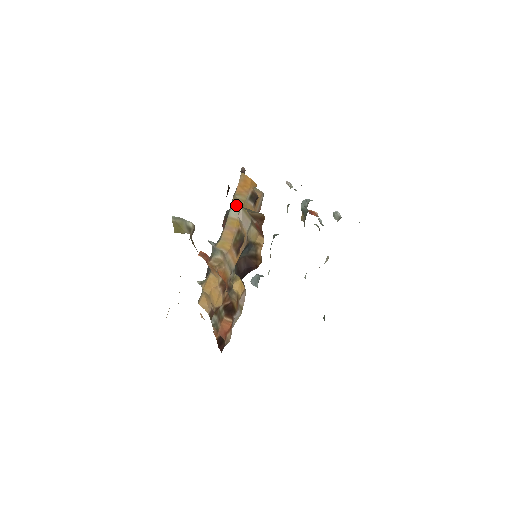
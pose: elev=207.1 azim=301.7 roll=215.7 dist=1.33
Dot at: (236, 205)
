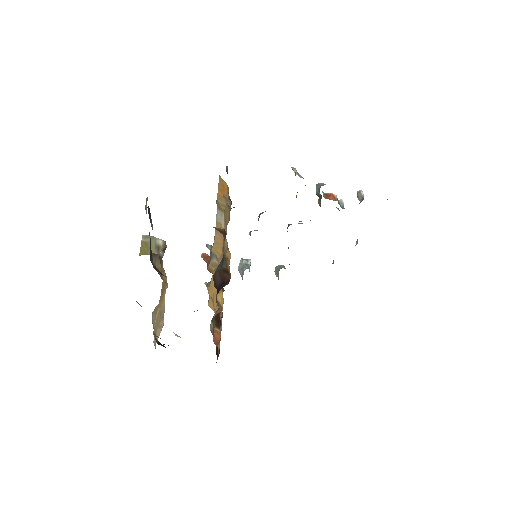
Dot at: (219, 210)
